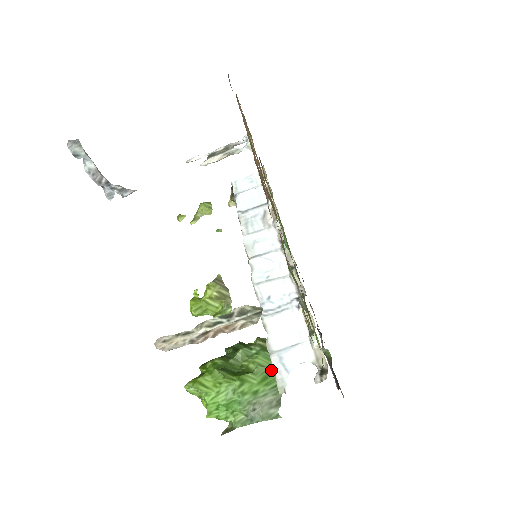
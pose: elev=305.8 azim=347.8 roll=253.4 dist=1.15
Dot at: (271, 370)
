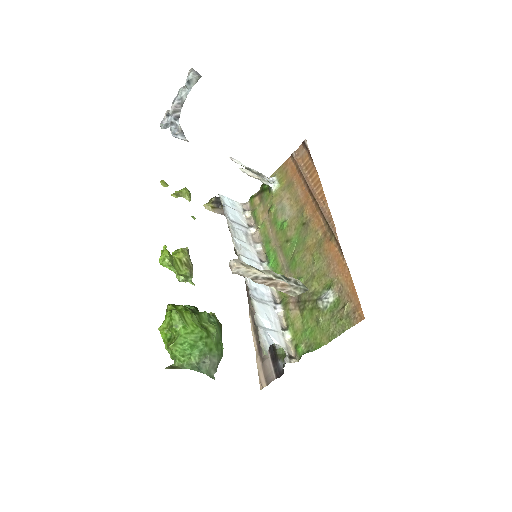
Dot at: (220, 341)
